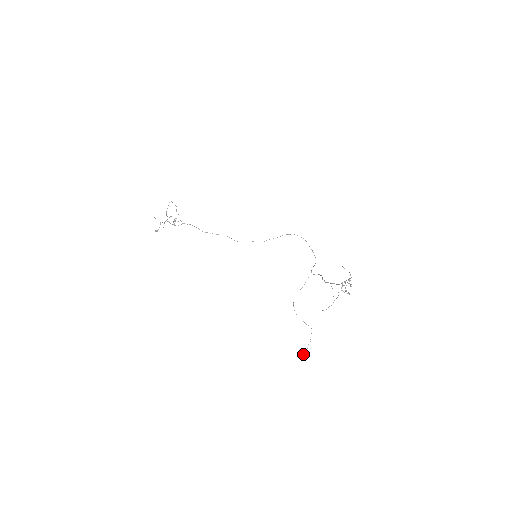
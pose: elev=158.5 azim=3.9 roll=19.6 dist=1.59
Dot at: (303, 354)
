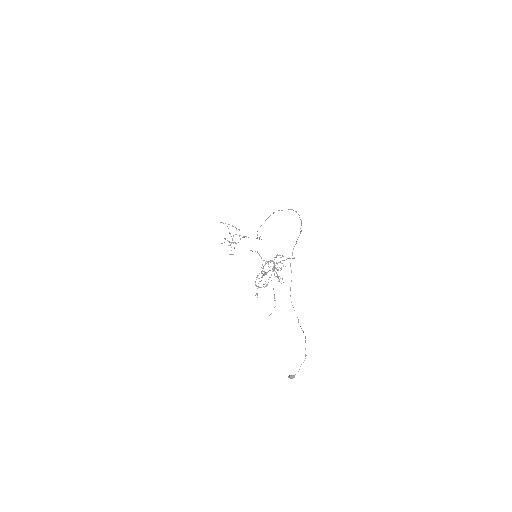
Dot at: (291, 378)
